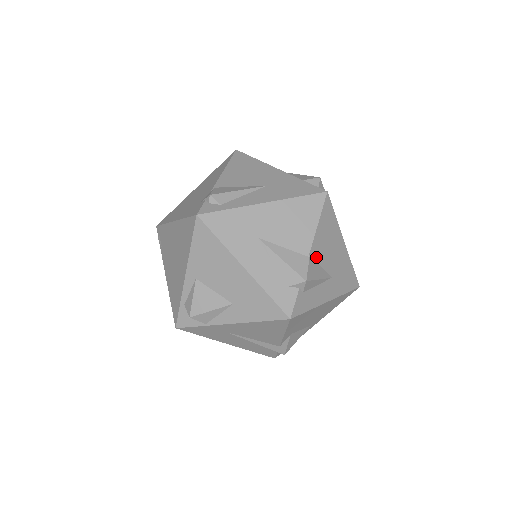
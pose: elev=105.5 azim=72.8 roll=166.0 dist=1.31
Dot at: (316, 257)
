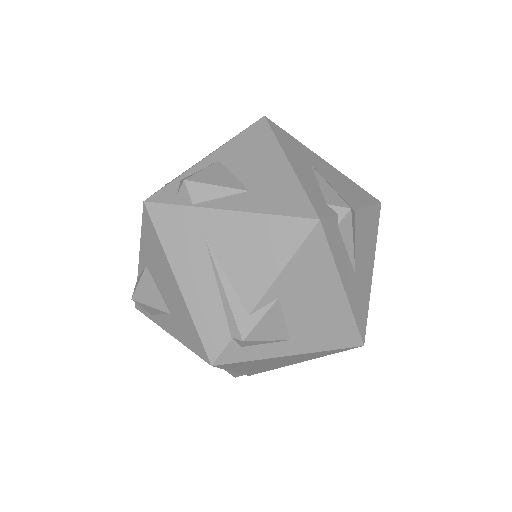
Dot at: (356, 226)
